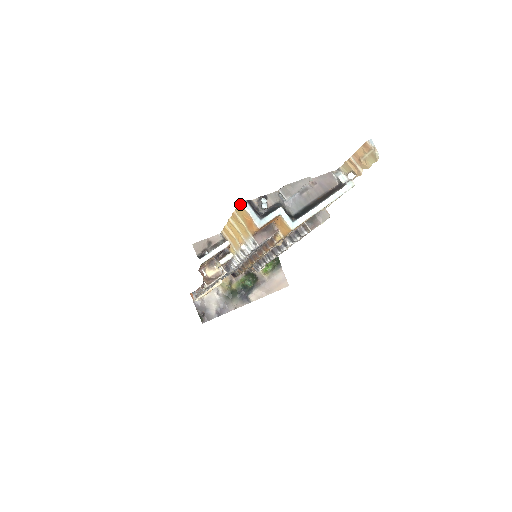
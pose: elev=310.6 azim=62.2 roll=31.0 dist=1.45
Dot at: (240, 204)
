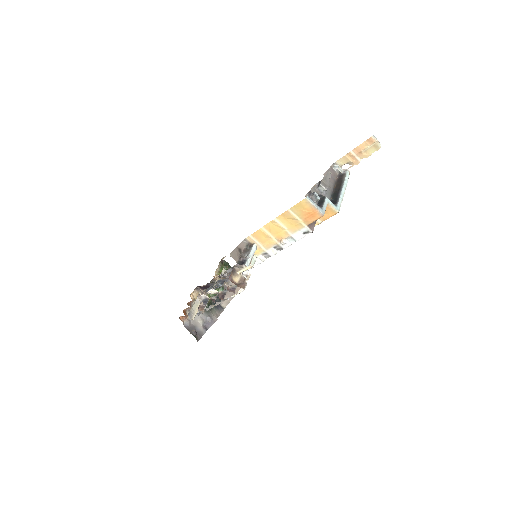
Dot at: (305, 200)
